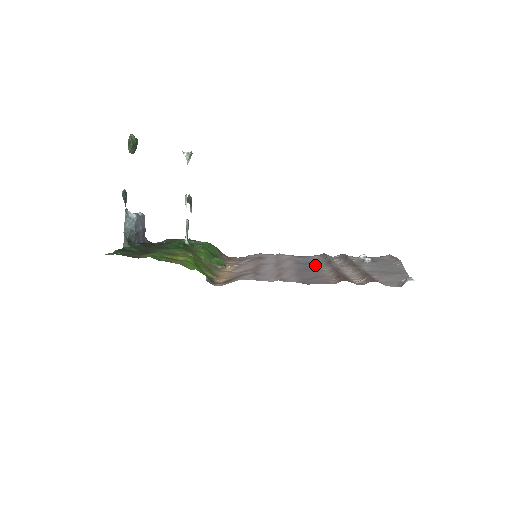
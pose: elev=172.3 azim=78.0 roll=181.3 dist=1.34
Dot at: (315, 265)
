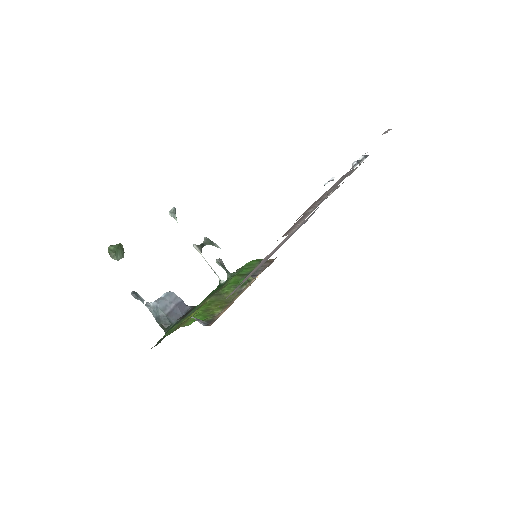
Dot at: occluded
